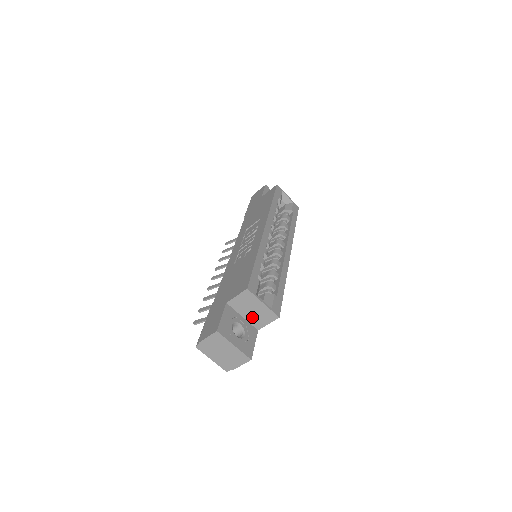
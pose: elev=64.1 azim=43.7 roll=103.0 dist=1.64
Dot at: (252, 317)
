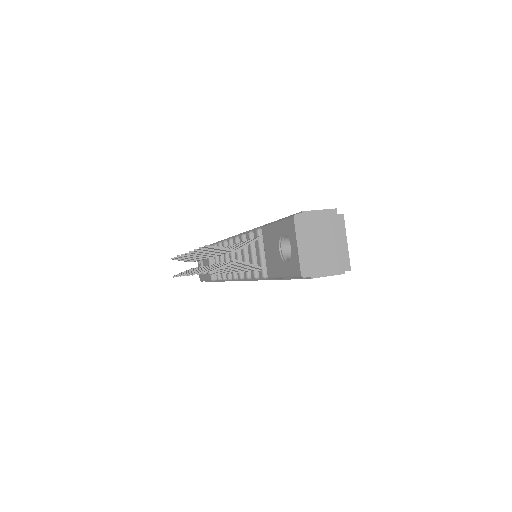
Dot at: occluded
